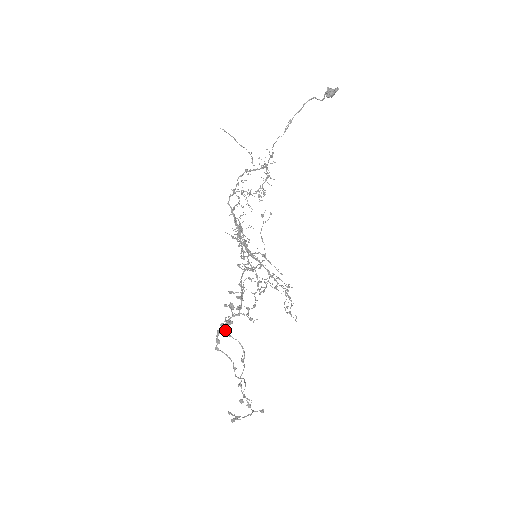
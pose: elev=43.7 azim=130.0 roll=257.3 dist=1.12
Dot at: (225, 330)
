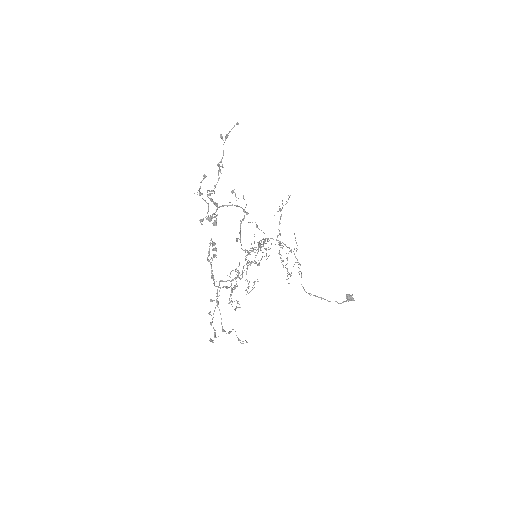
Dot at: occluded
